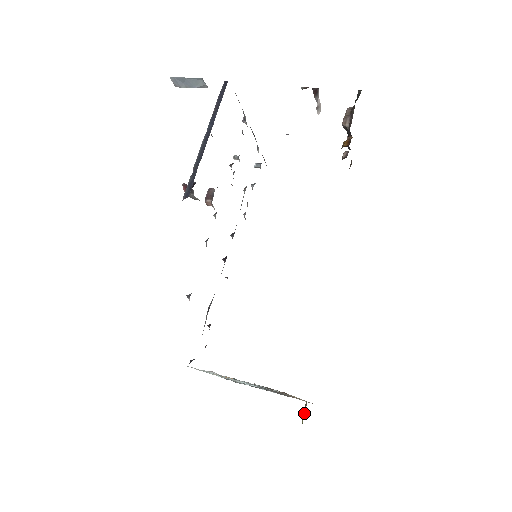
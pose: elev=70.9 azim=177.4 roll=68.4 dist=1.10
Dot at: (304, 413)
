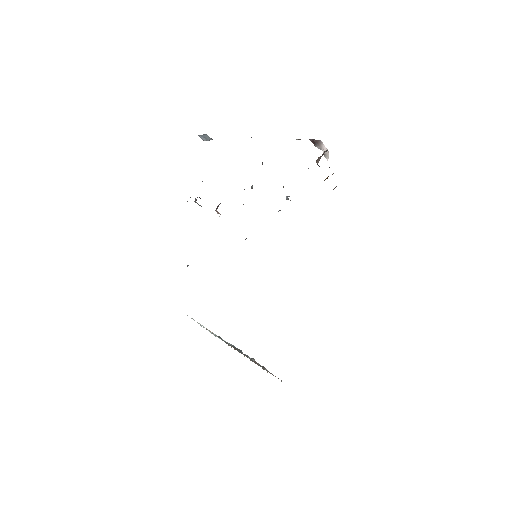
Dot at: occluded
